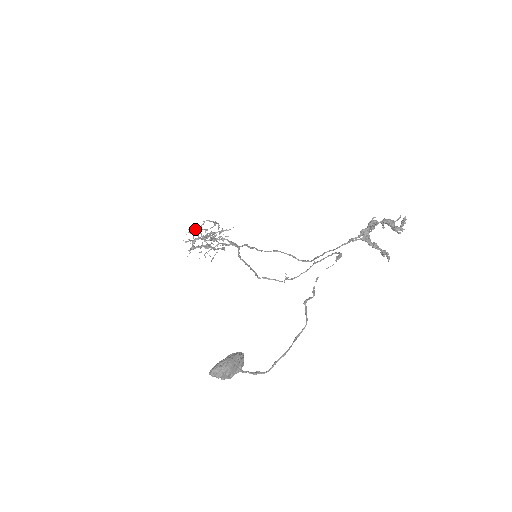
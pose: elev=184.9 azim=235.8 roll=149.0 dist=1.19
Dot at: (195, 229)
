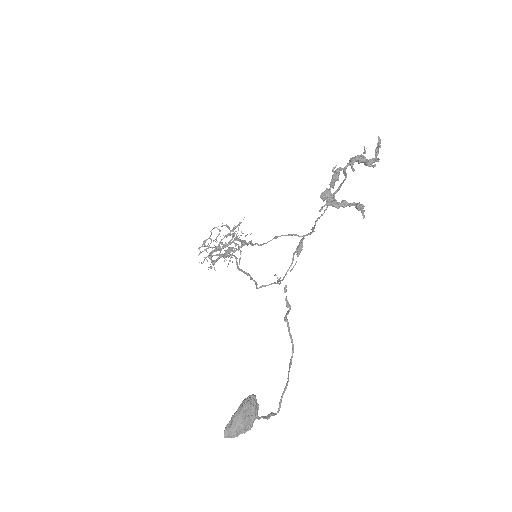
Dot at: (204, 246)
